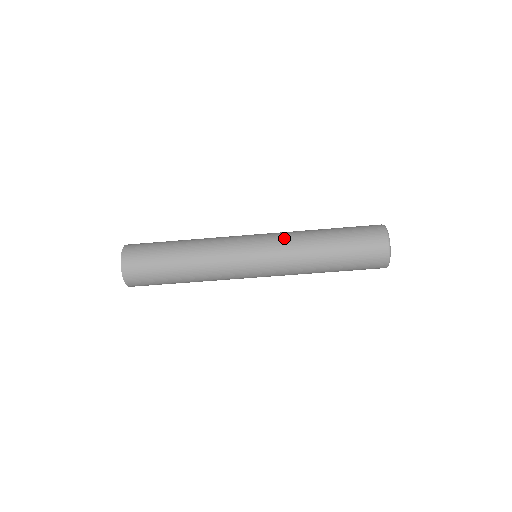
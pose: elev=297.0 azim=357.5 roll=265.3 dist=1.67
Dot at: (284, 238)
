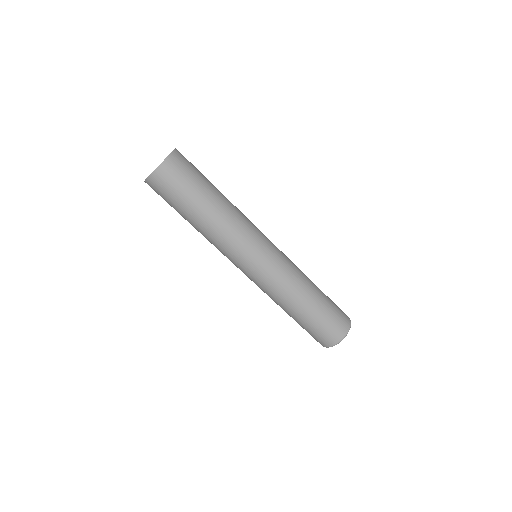
Dot at: occluded
